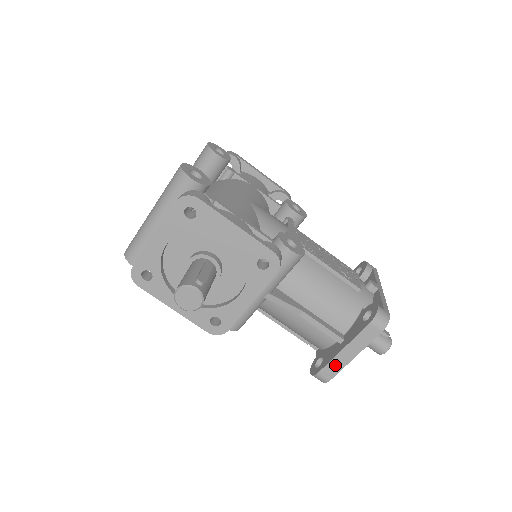
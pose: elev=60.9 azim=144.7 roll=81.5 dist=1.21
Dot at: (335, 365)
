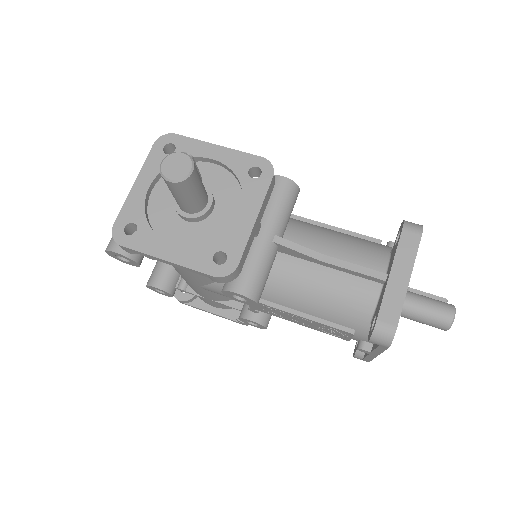
Dot at: (392, 301)
